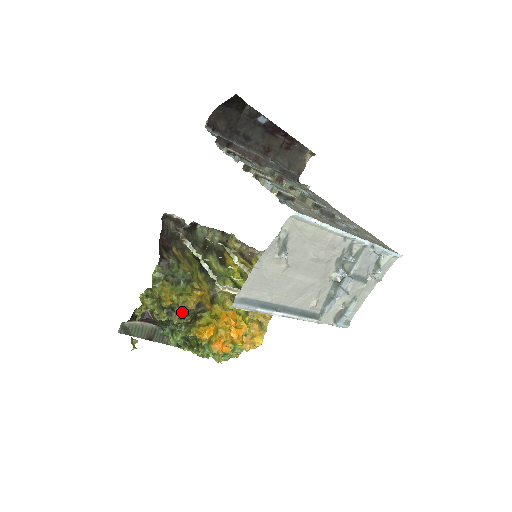
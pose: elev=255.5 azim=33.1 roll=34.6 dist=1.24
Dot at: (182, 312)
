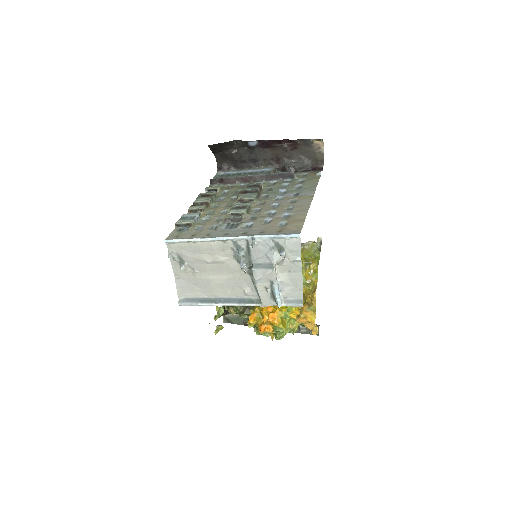
Dot at: (233, 306)
